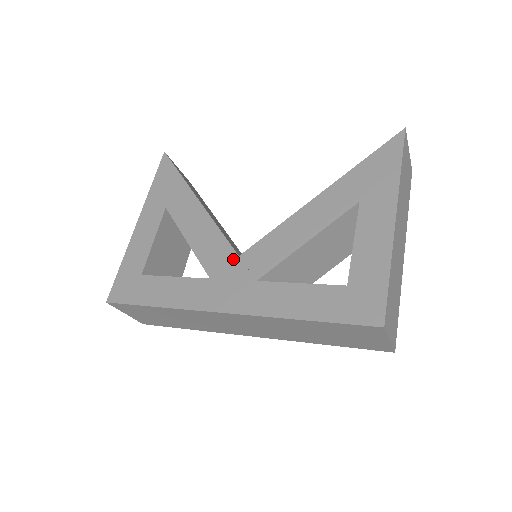
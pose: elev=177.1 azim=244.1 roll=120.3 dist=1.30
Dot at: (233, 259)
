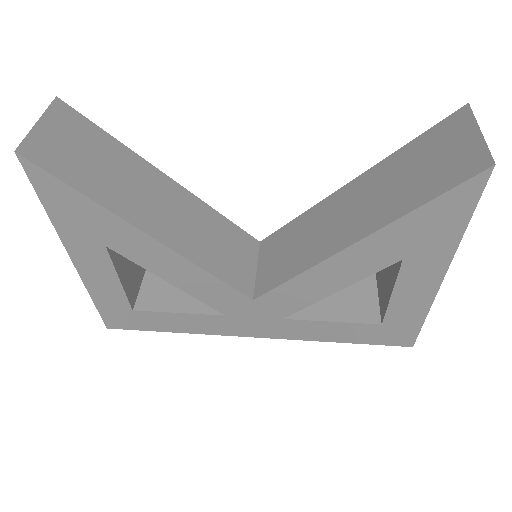
Dot at: (247, 303)
